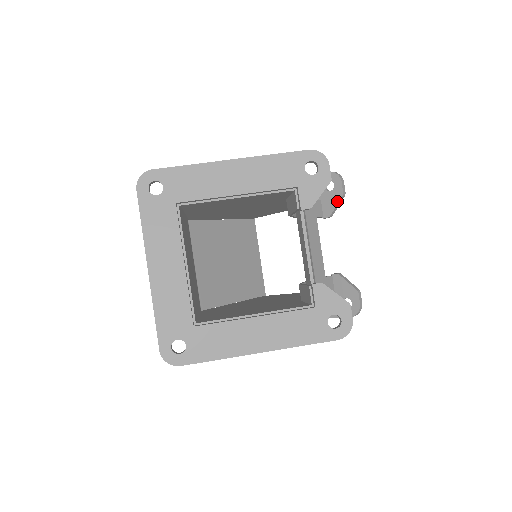
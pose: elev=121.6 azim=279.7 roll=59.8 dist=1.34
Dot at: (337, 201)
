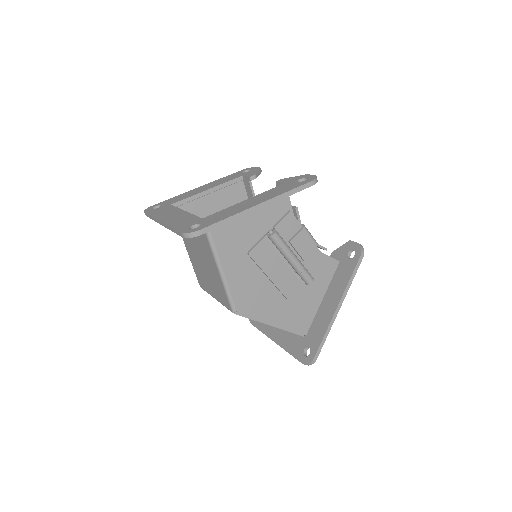
Dot at: occluded
